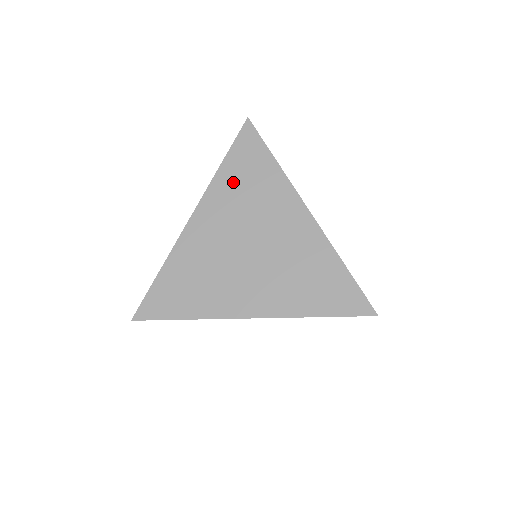
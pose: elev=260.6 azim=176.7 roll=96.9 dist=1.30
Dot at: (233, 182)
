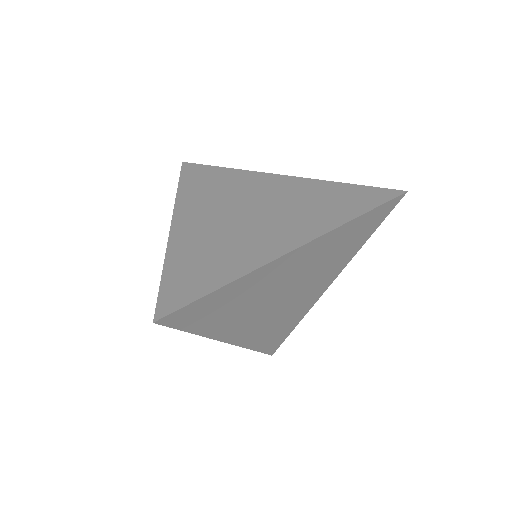
Dot at: (198, 190)
